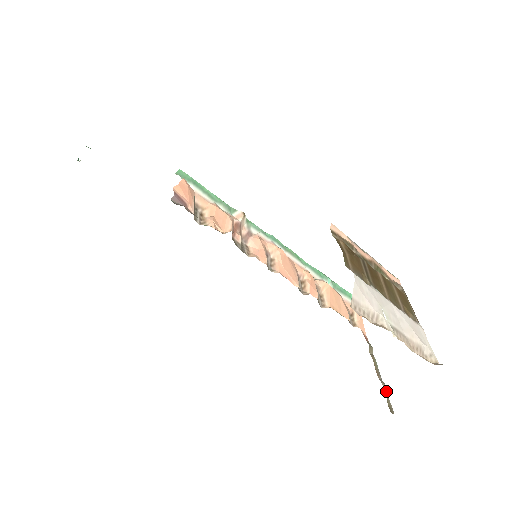
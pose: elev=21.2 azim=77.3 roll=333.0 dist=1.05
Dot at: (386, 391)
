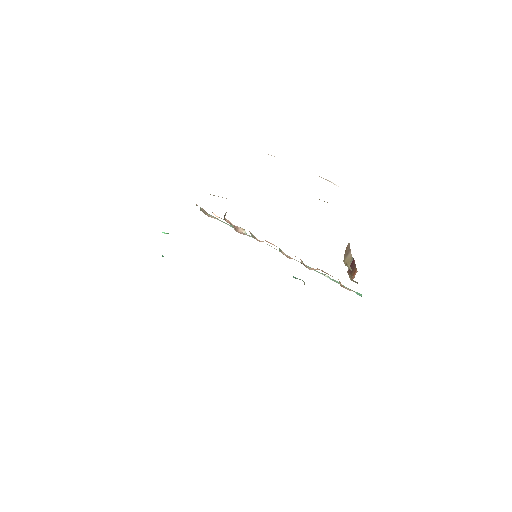
Dot at: occluded
